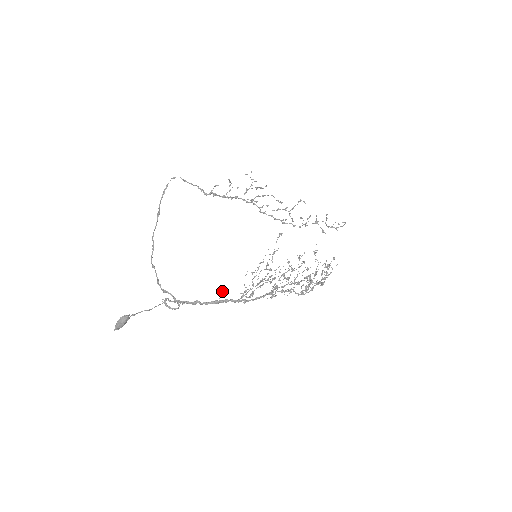
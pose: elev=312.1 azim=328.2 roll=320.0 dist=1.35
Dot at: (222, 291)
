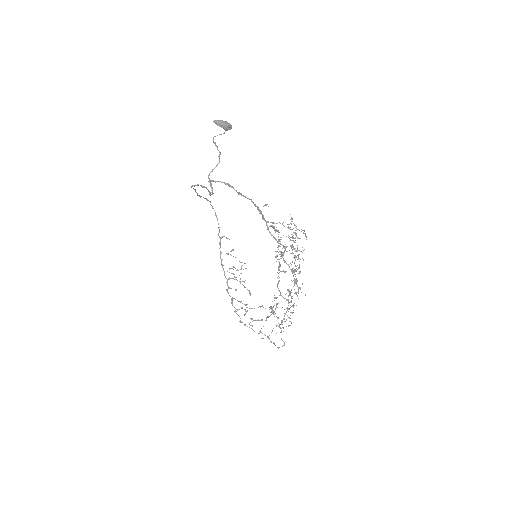
Dot at: (267, 204)
